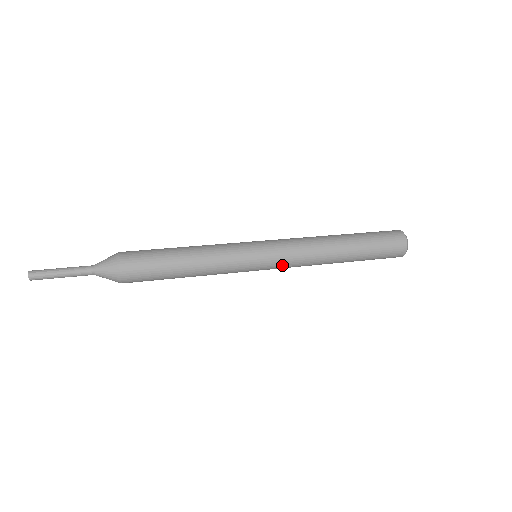
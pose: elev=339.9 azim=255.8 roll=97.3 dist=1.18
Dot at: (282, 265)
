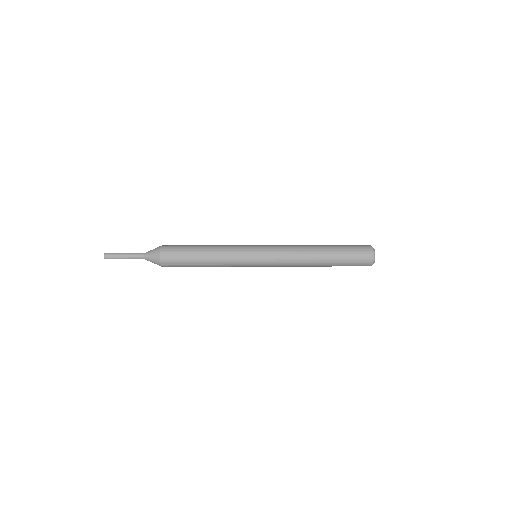
Dot at: (273, 266)
